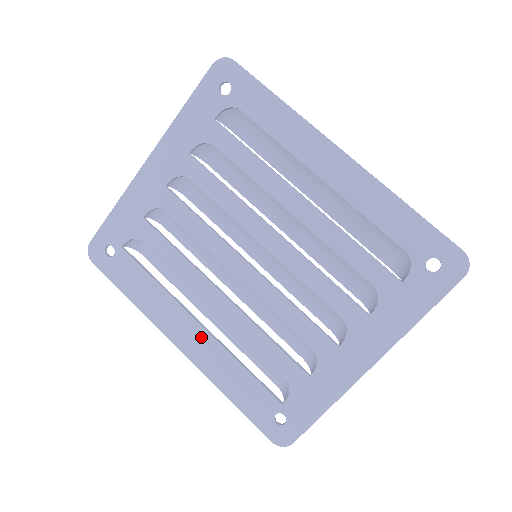
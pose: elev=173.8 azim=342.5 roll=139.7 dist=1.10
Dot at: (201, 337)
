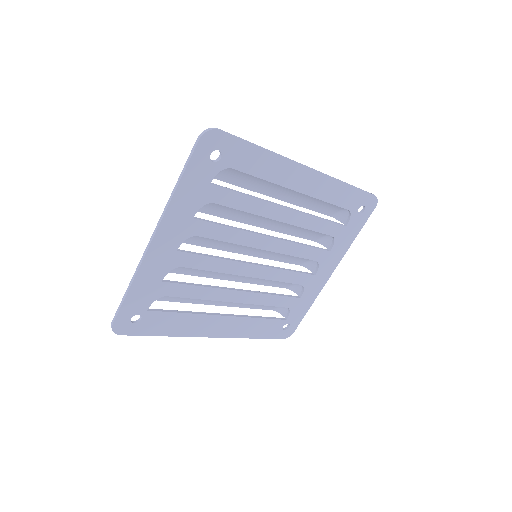
Dot at: (230, 322)
